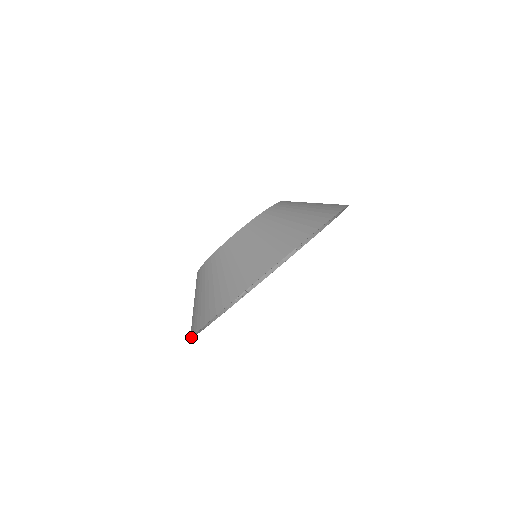
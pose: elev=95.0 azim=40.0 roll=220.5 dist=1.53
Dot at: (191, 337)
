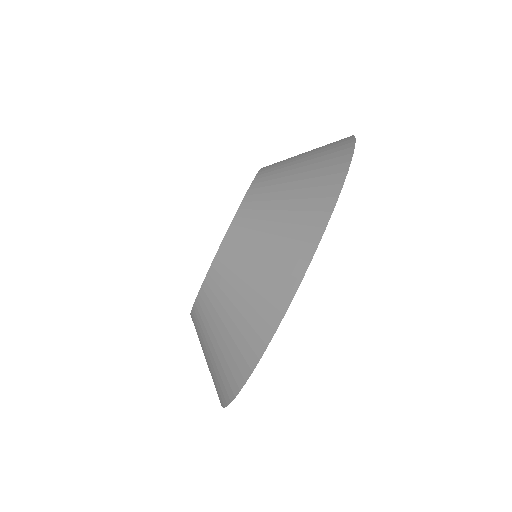
Dot at: (224, 407)
